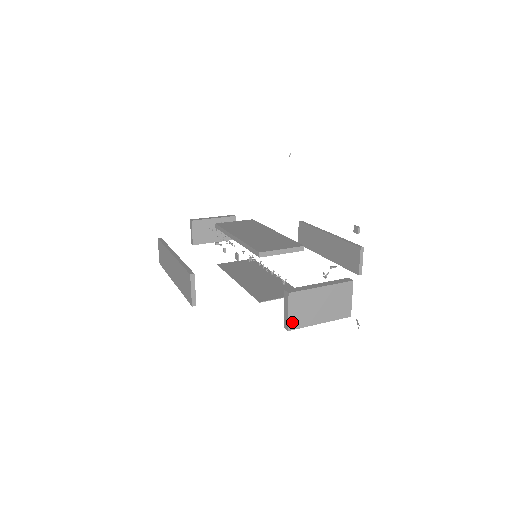
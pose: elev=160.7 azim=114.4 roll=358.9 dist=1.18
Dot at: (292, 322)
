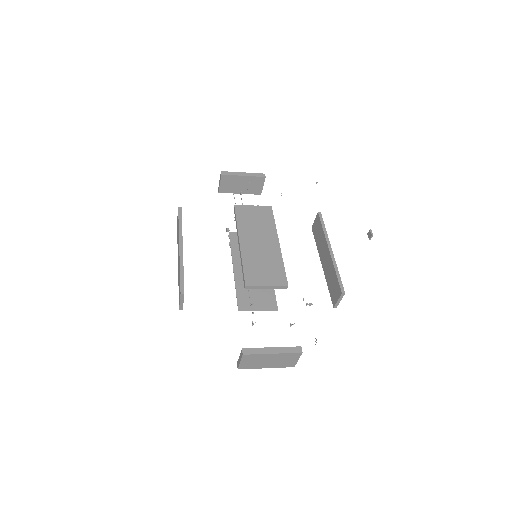
Dot at: (242, 366)
